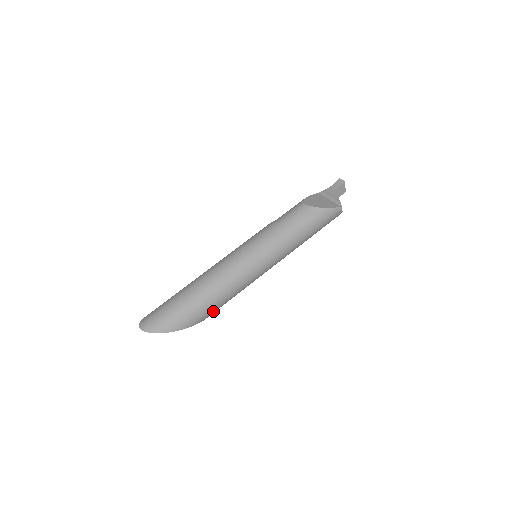
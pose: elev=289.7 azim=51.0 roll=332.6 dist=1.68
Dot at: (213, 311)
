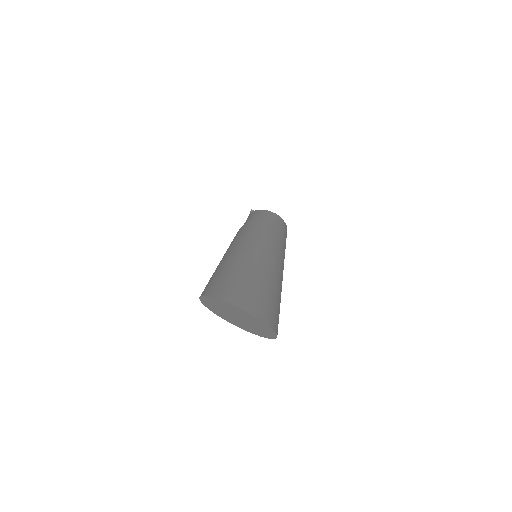
Dot at: occluded
